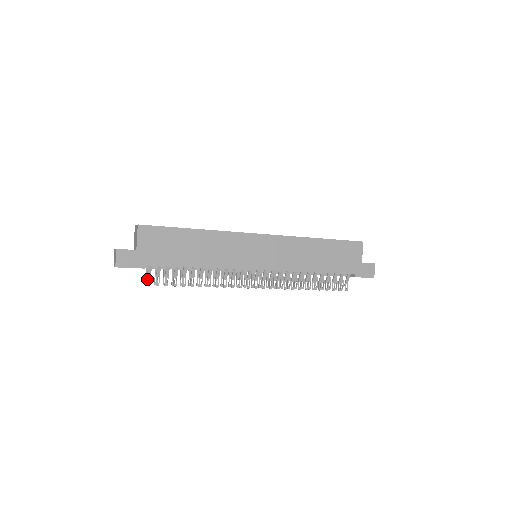
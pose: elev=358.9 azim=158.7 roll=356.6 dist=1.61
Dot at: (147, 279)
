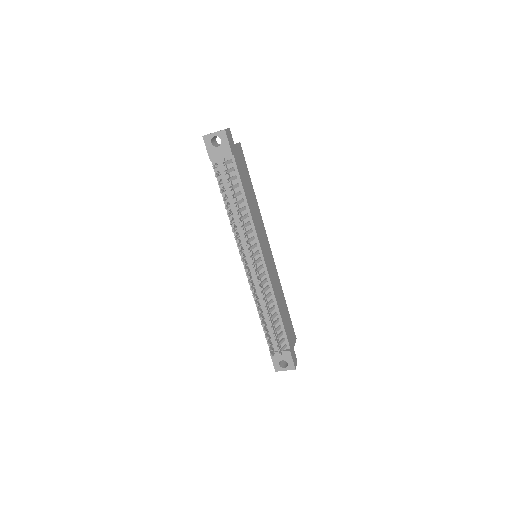
Dot at: (224, 162)
